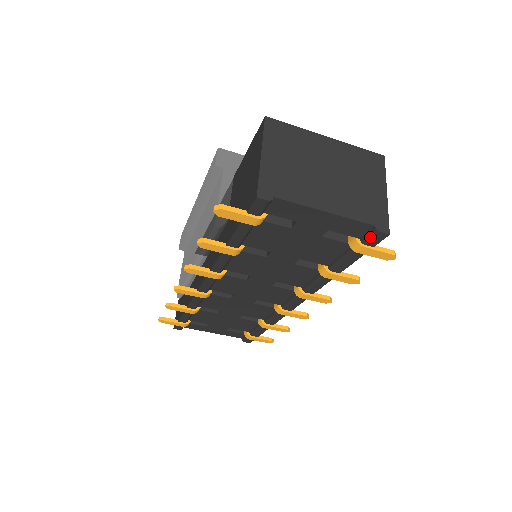
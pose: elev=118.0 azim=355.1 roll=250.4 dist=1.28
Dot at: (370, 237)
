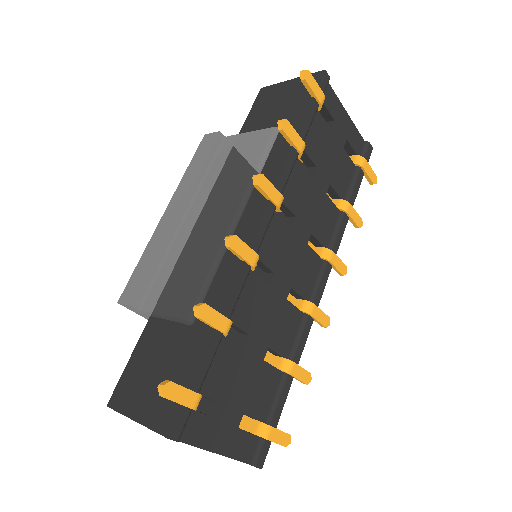
Dot at: (366, 150)
